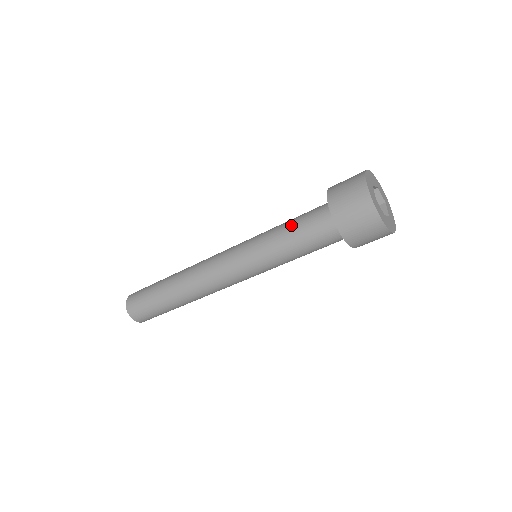
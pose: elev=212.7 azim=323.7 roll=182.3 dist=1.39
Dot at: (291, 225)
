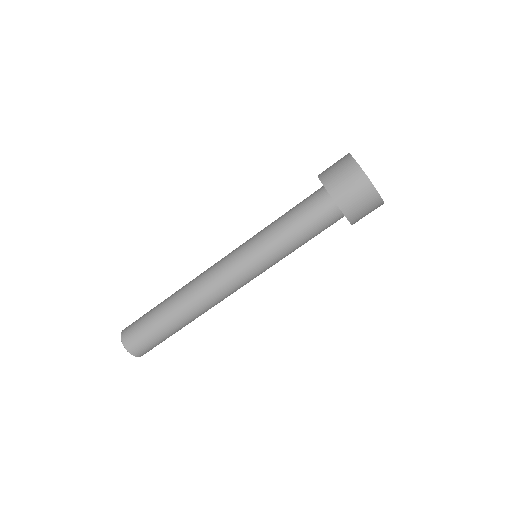
Dot at: (291, 219)
